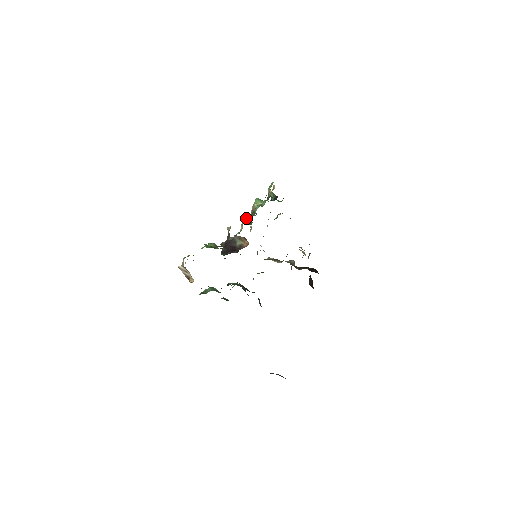
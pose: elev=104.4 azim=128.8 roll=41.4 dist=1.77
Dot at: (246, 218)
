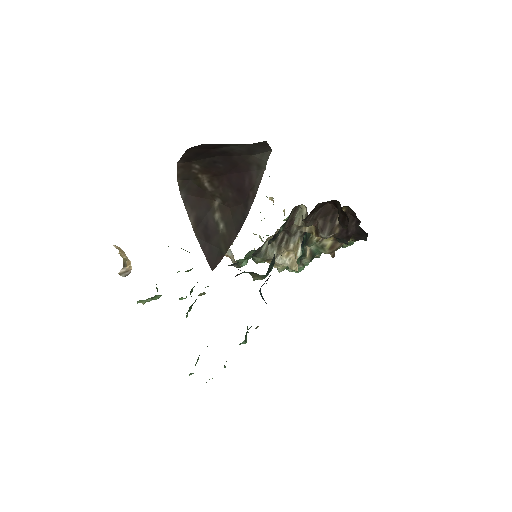
Dot at: occluded
